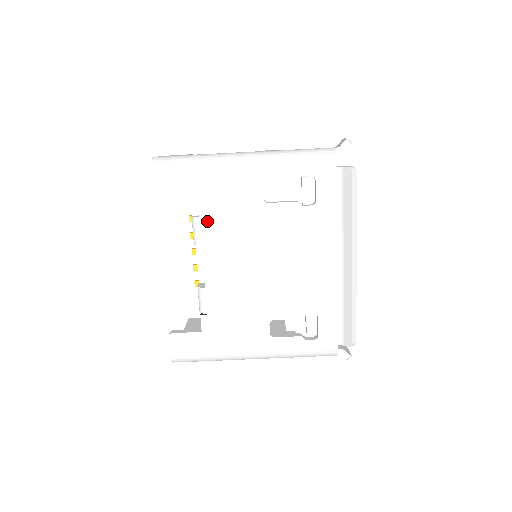
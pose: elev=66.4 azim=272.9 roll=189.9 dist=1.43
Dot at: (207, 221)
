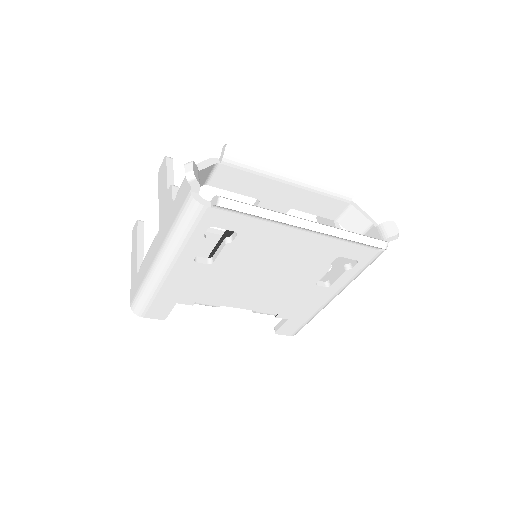
Dot at: (203, 299)
